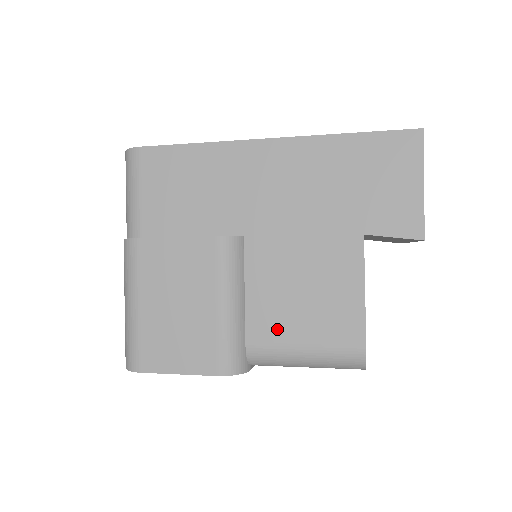
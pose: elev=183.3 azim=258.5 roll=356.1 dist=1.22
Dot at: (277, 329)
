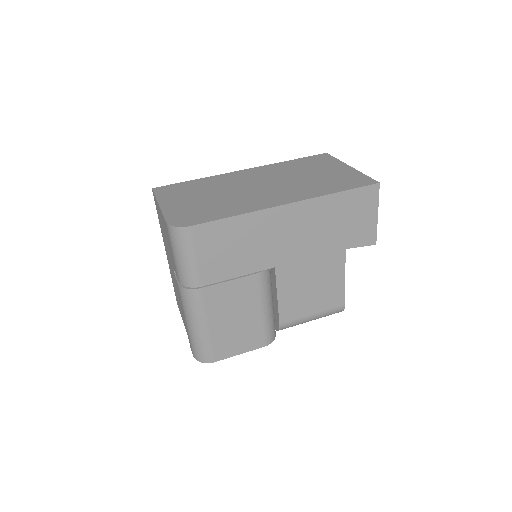
Dot at: (298, 311)
